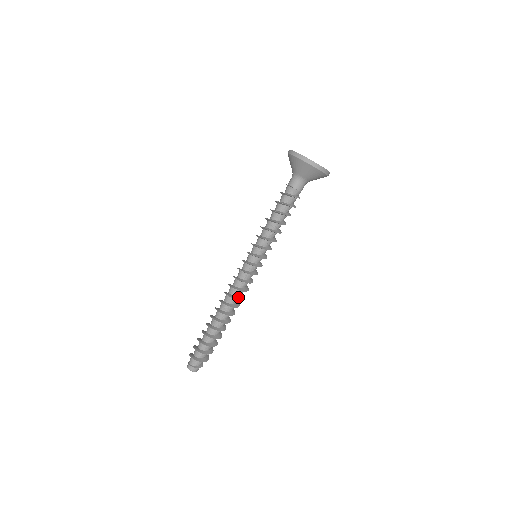
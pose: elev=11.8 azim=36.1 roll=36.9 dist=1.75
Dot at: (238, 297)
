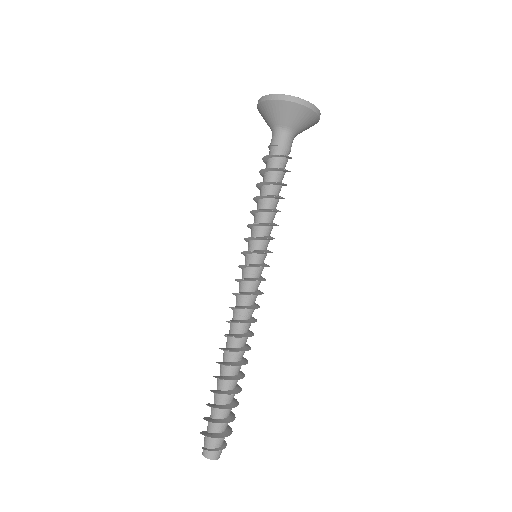
Dot at: (243, 320)
